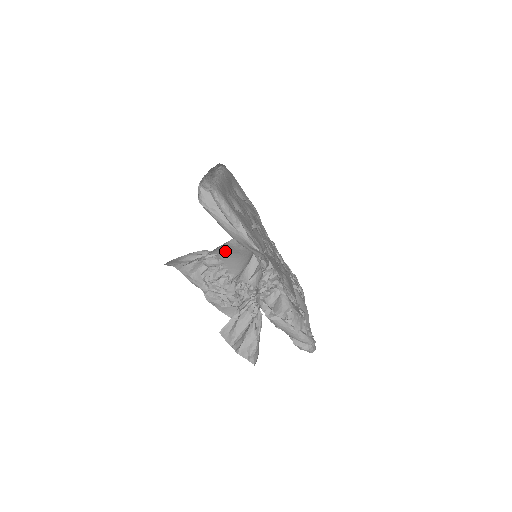
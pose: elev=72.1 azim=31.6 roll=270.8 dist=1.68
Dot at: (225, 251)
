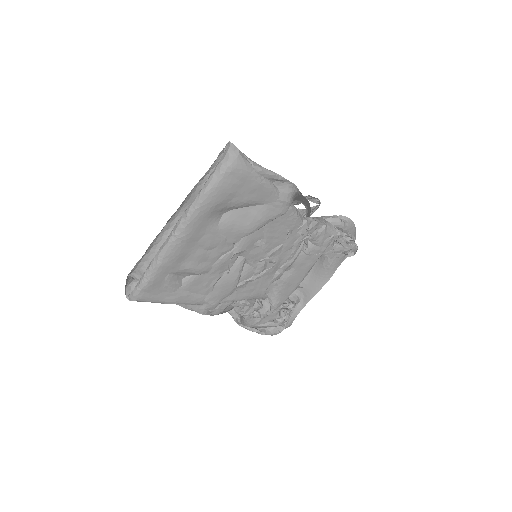
Dot at: occluded
